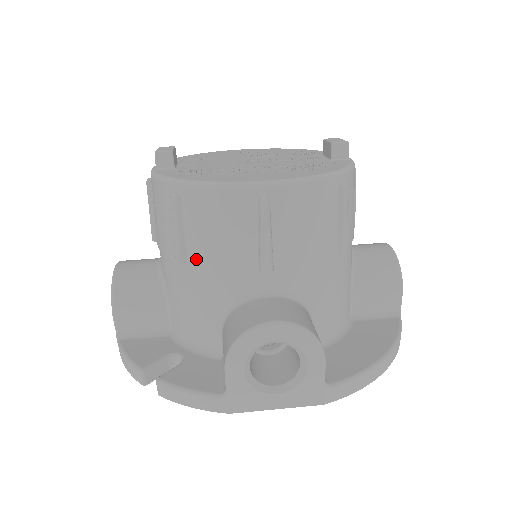
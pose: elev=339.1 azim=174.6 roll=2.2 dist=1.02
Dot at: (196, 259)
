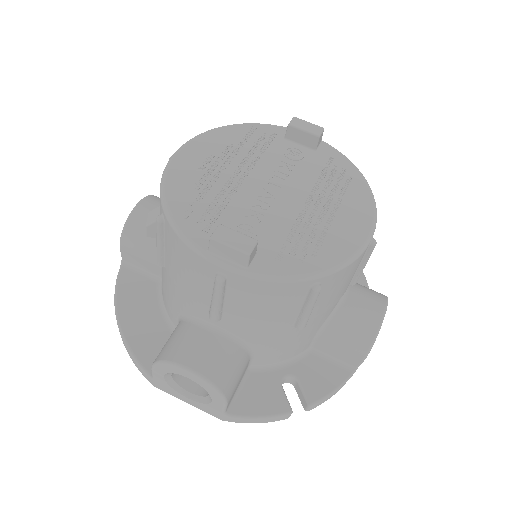
Dot at: (317, 314)
